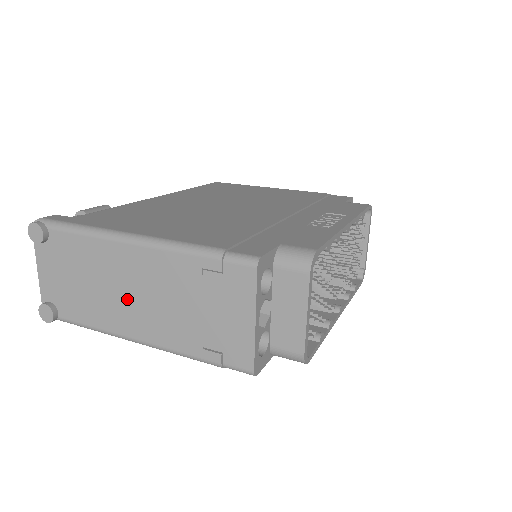
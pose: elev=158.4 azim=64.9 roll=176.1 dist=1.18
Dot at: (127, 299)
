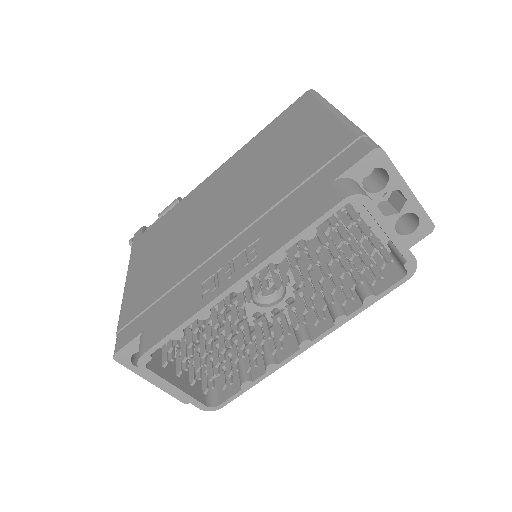
Dot at: occluded
